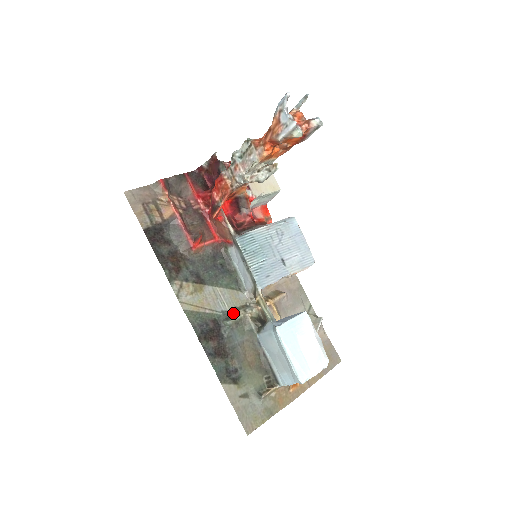
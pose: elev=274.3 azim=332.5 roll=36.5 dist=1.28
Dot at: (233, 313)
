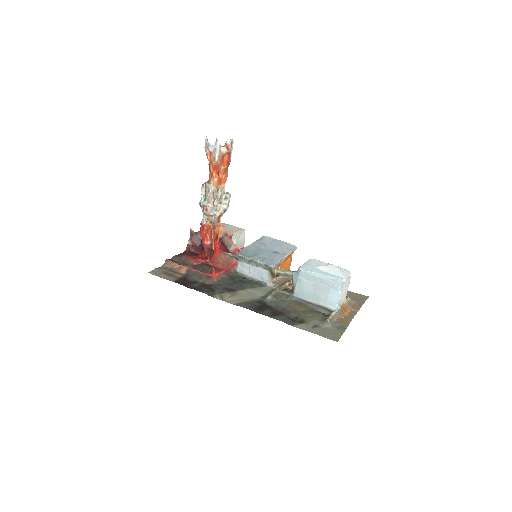
Dot at: (268, 295)
